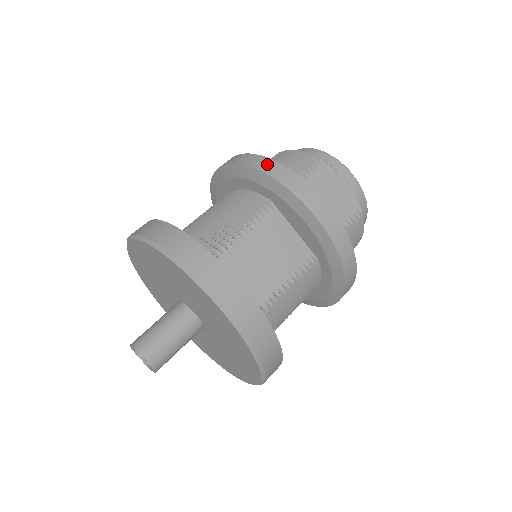
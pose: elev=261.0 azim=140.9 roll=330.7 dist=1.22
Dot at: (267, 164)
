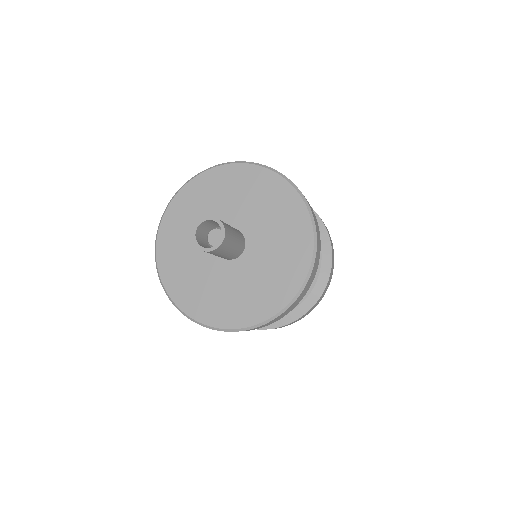
Dot at: occluded
